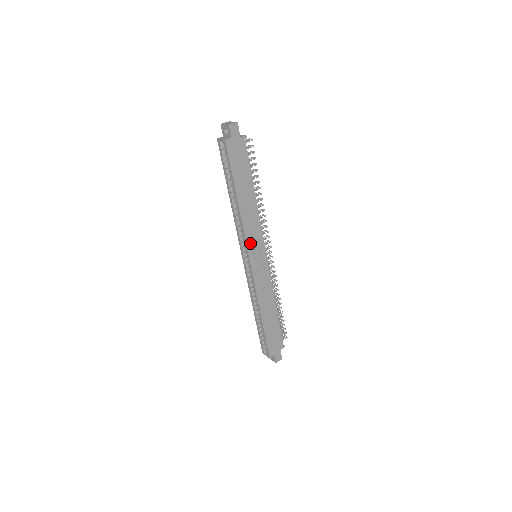
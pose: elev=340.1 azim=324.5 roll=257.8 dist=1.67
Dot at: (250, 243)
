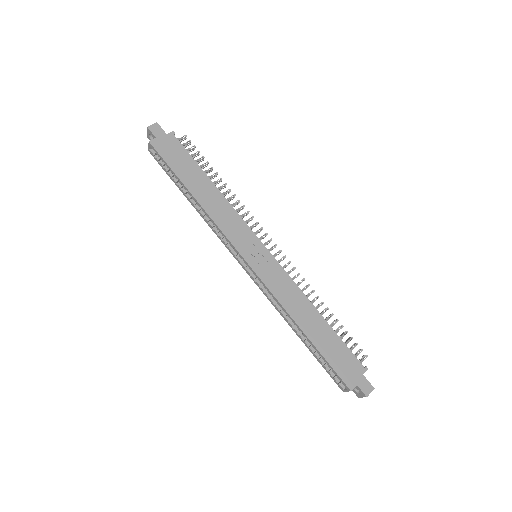
Dot at: (234, 239)
